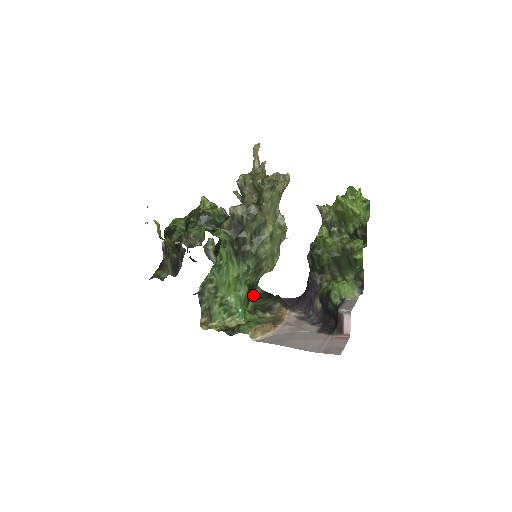
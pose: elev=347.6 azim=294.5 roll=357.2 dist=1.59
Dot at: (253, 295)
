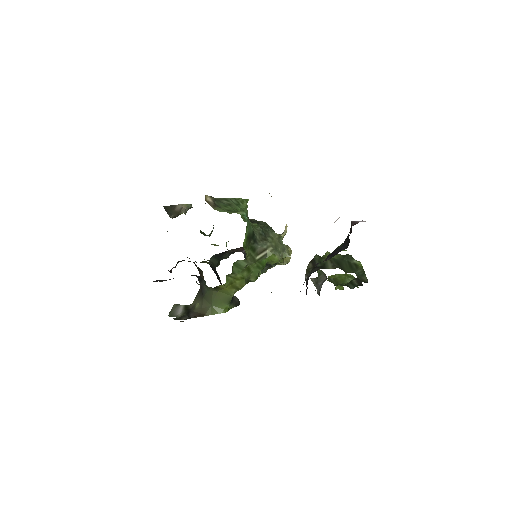
Dot at: (247, 258)
